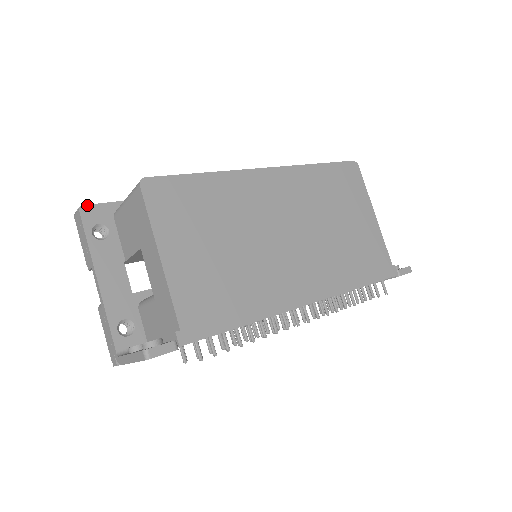
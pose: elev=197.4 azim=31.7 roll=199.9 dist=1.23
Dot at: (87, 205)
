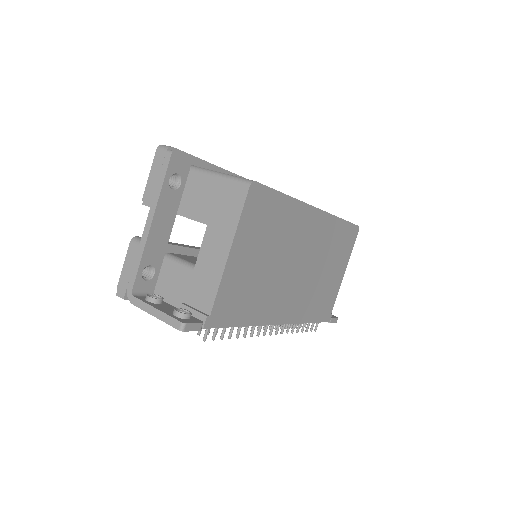
Dot at: (176, 149)
